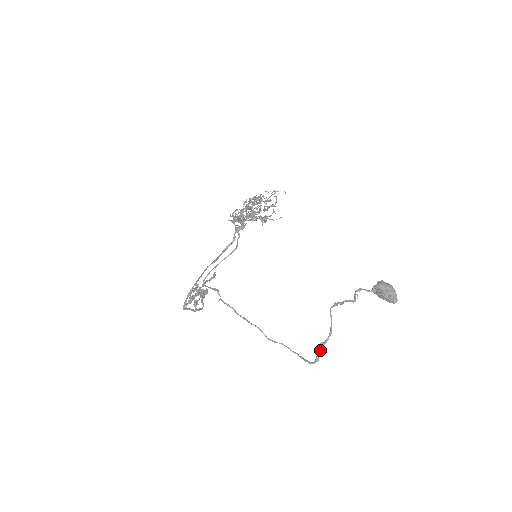
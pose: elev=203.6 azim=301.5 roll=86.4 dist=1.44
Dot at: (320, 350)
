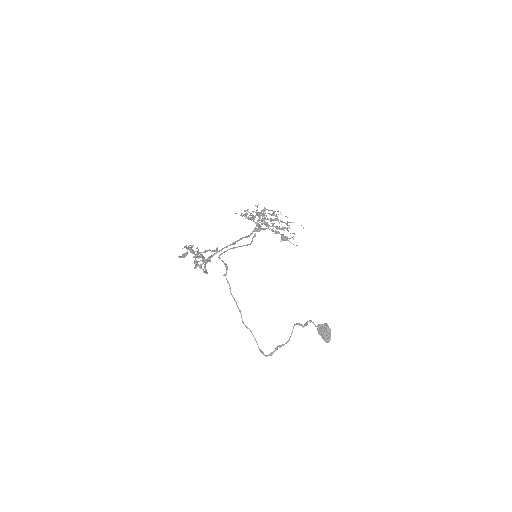
Dot at: occluded
